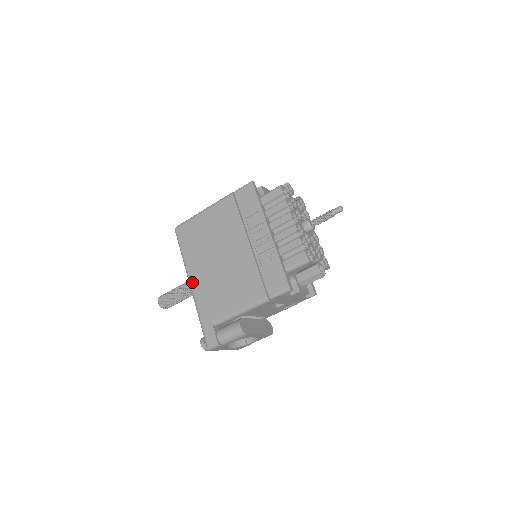
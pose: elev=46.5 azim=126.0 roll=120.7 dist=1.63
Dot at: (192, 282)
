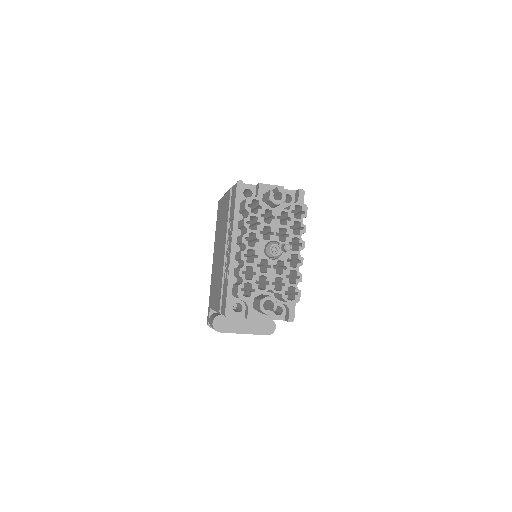
Dot at: (213, 260)
